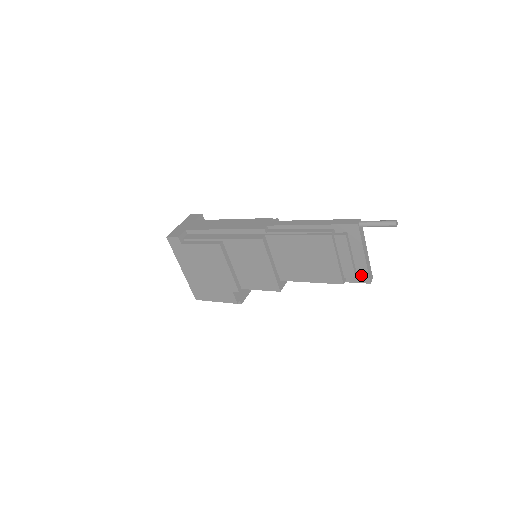
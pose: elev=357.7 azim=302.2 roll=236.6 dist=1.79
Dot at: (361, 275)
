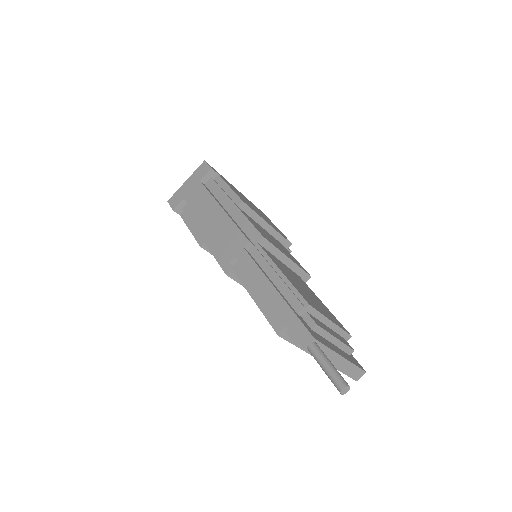
Dot at: occluded
